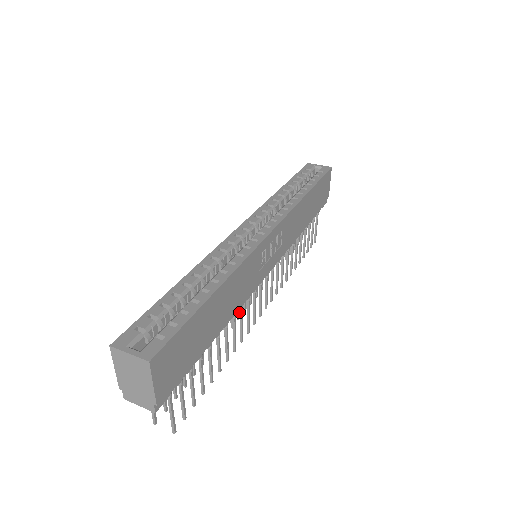
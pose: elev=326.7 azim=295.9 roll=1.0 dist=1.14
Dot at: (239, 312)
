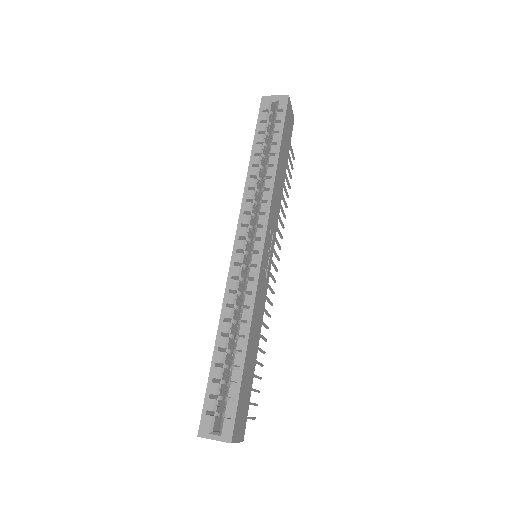
Dot at: occluded
